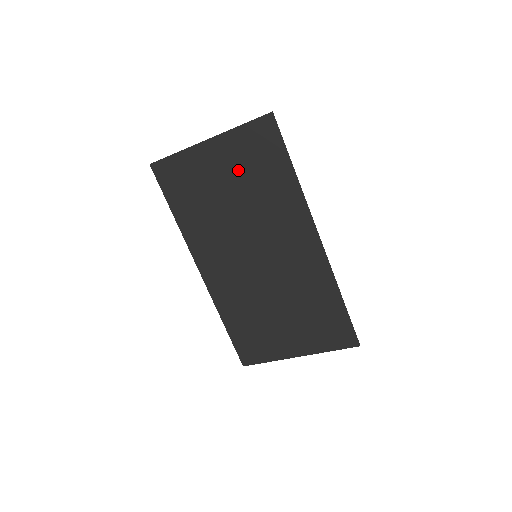
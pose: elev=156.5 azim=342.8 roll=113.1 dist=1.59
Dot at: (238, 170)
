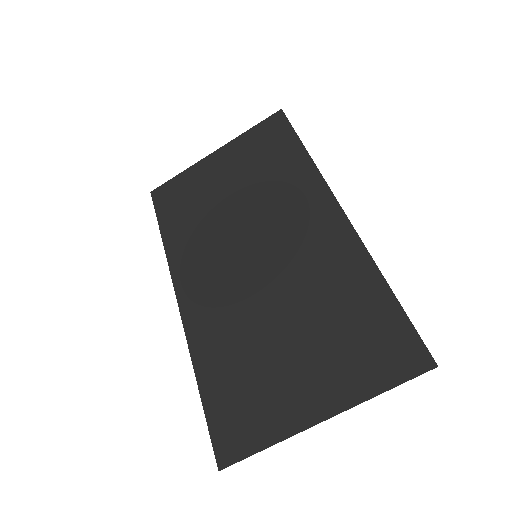
Dot at: (242, 167)
